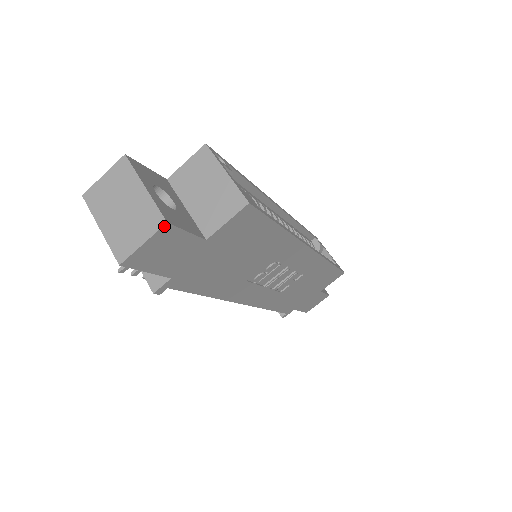
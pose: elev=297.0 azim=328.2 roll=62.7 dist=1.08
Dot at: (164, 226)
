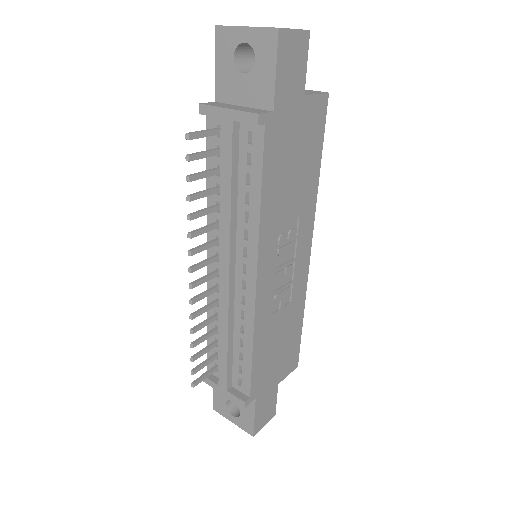
Dot at: (307, 31)
